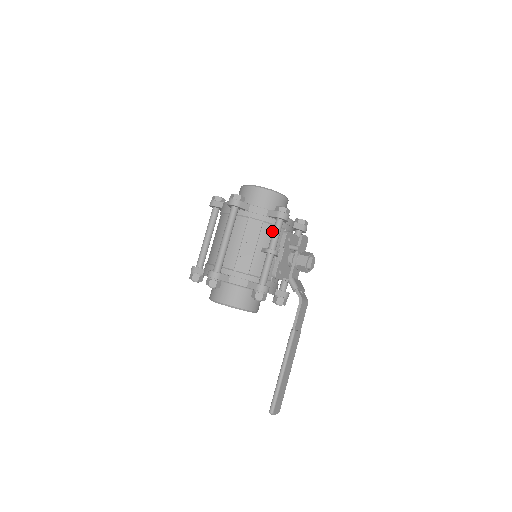
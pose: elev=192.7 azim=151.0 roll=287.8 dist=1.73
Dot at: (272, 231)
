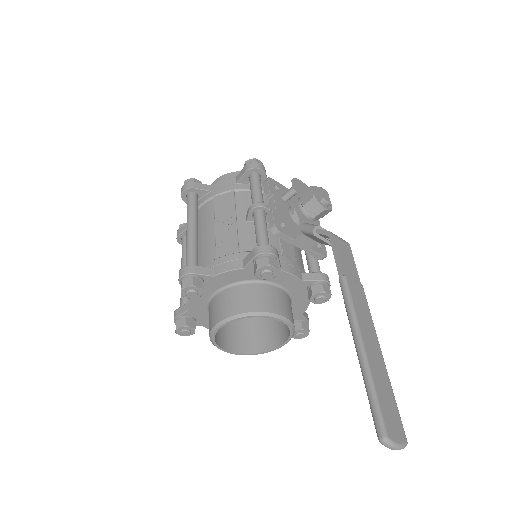
Dot at: occluded
